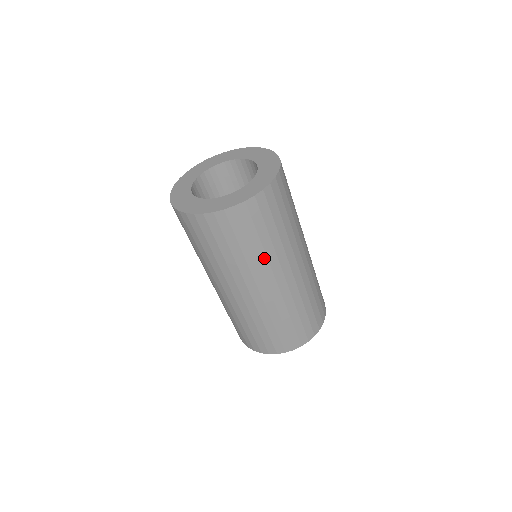
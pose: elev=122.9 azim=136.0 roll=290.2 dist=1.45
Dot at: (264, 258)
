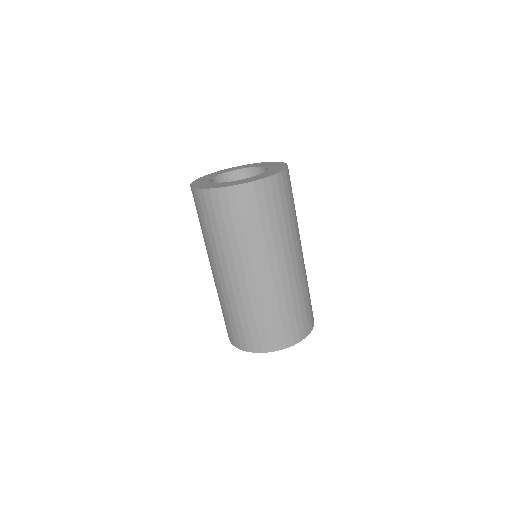
Dot at: (296, 223)
